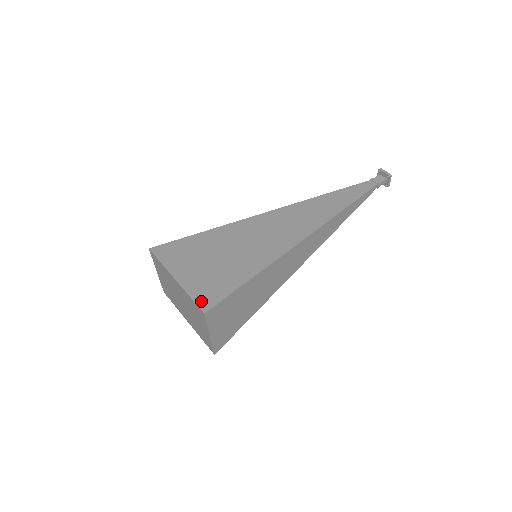
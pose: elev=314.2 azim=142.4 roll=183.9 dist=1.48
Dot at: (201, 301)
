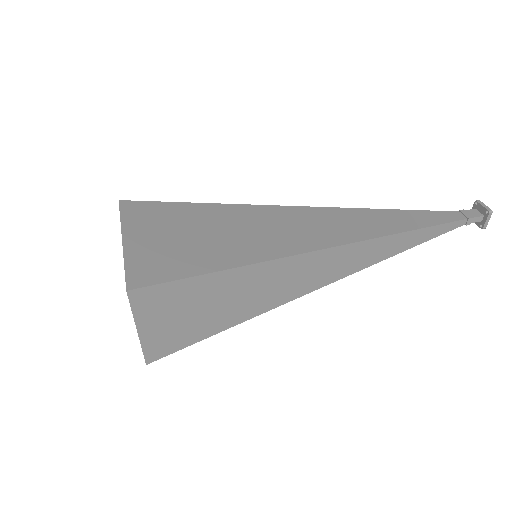
Dot at: (134, 275)
